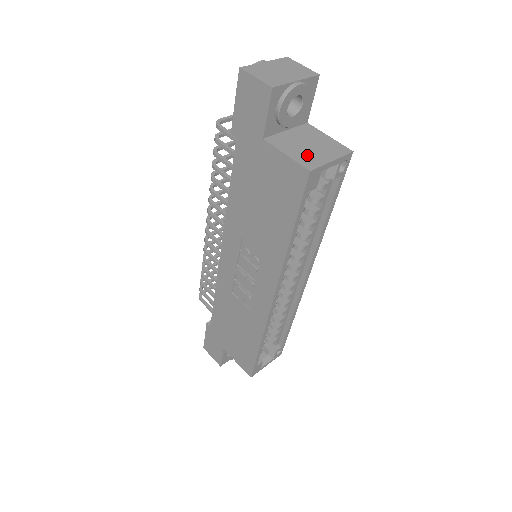
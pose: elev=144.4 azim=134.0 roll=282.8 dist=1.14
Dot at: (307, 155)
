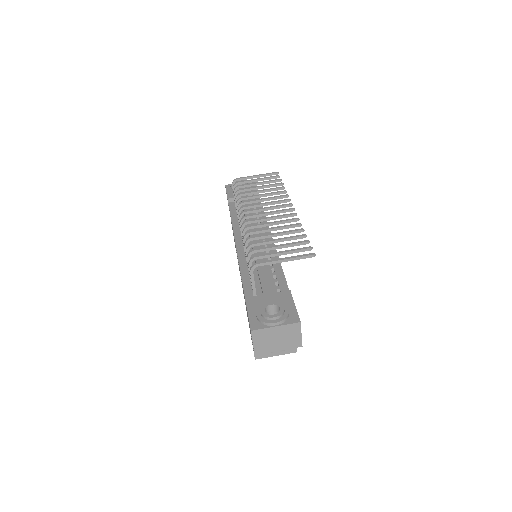
Dot at: occluded
